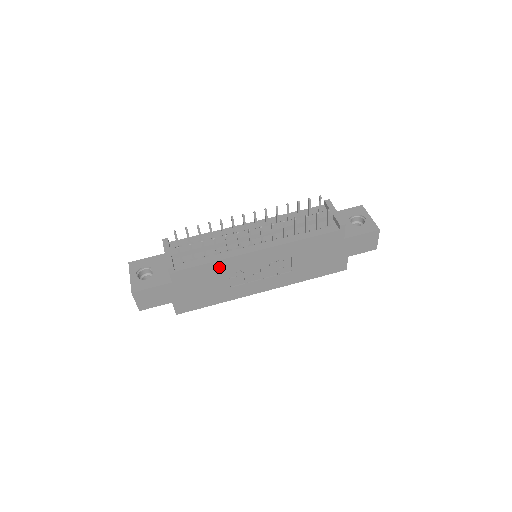
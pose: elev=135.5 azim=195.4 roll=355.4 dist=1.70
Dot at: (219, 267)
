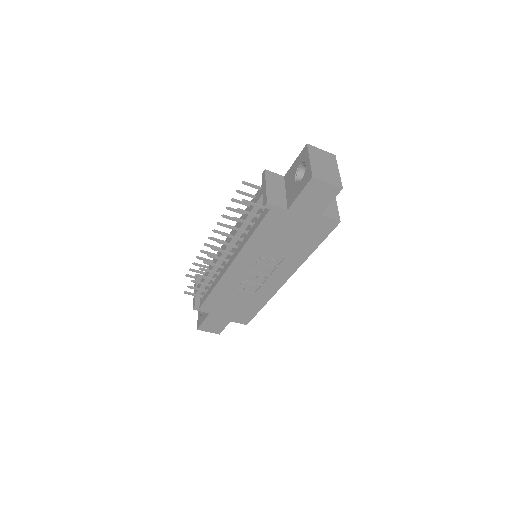
Dot at: (222, 290)
